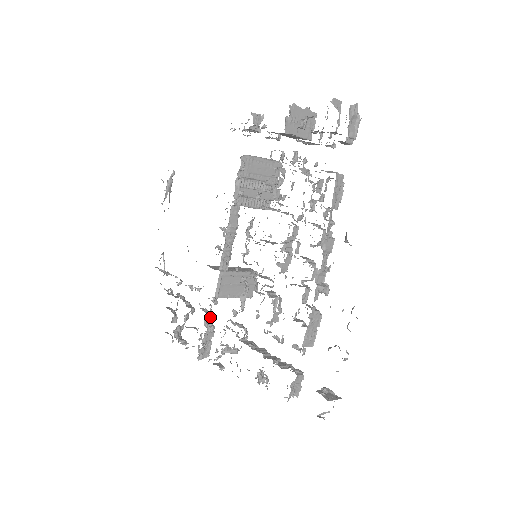
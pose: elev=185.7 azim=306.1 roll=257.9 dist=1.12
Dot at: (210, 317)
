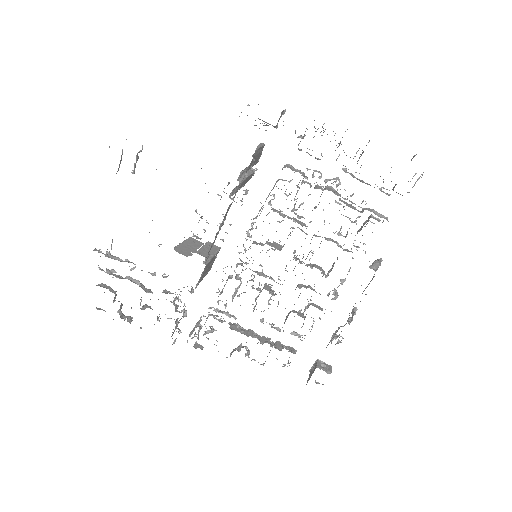
Dot at: occluded
